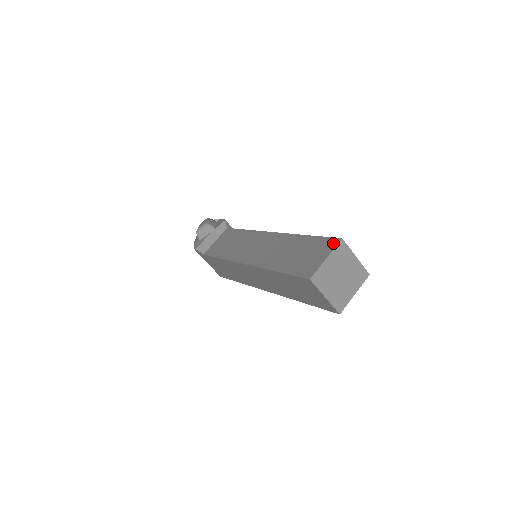
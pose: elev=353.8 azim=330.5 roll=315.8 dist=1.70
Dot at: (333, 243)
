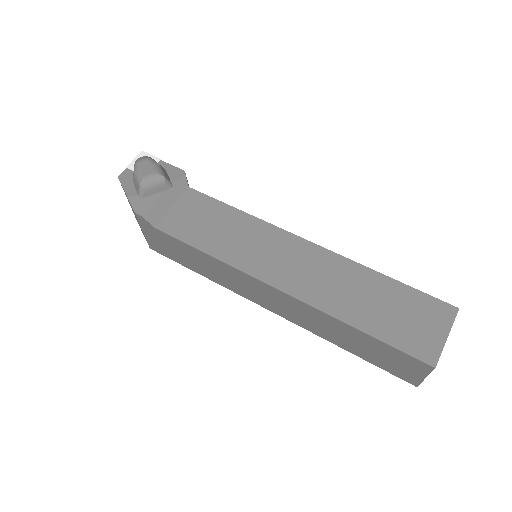
Dot at: (448, 312)
